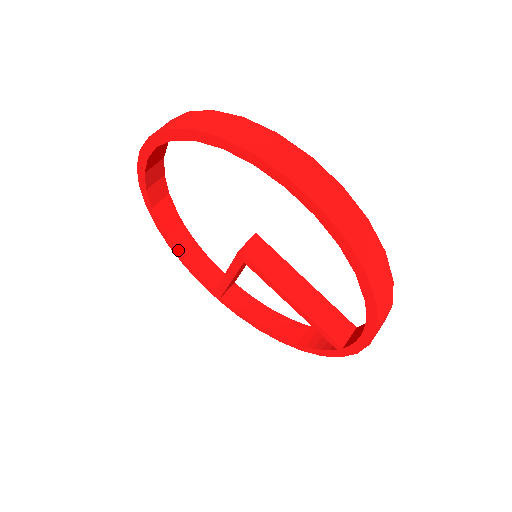
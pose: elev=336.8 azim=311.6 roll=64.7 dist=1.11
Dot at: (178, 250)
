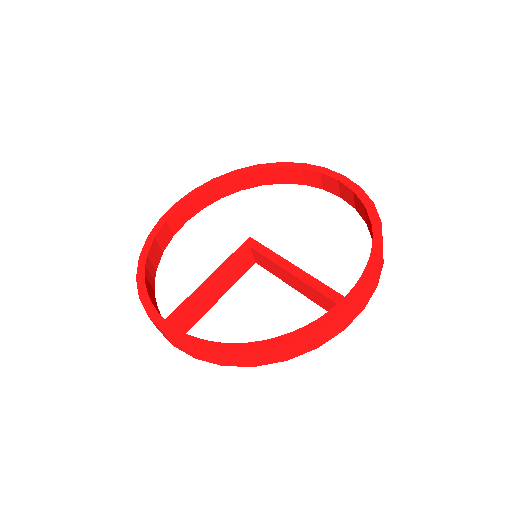
Dot at: (146, 280)
